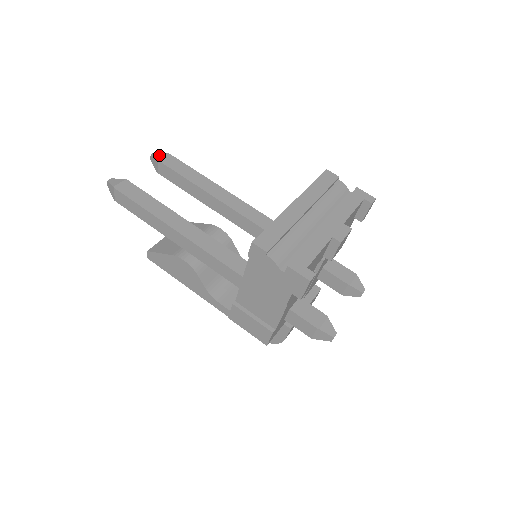
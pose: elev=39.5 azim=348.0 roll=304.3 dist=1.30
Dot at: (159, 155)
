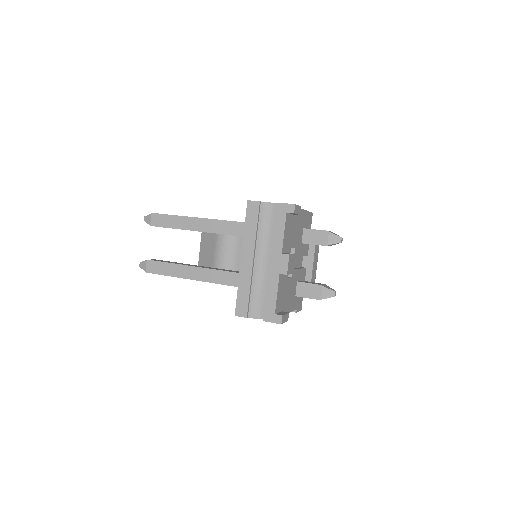
Dot at: (148, 219)
